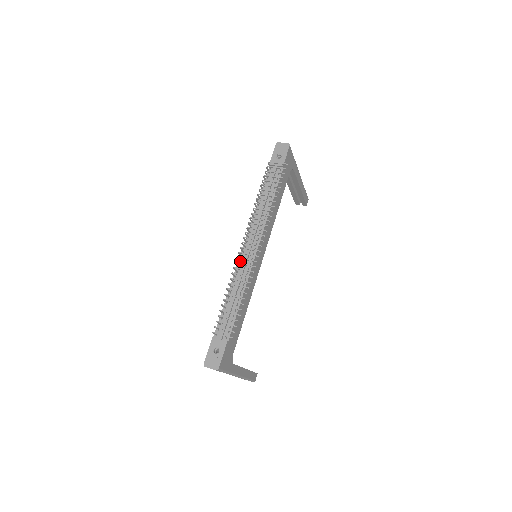
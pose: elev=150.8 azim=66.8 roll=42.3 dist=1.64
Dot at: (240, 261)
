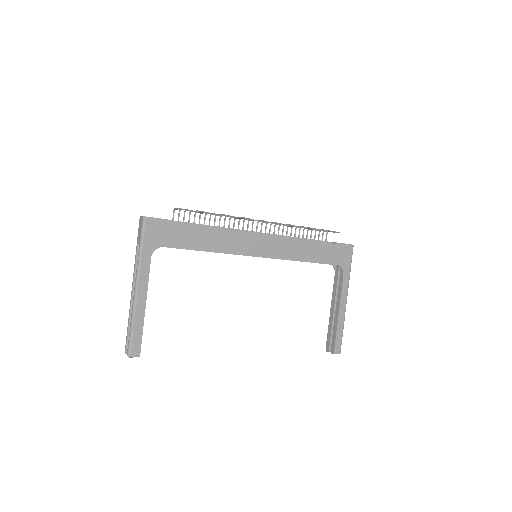
Dot at: occluded
